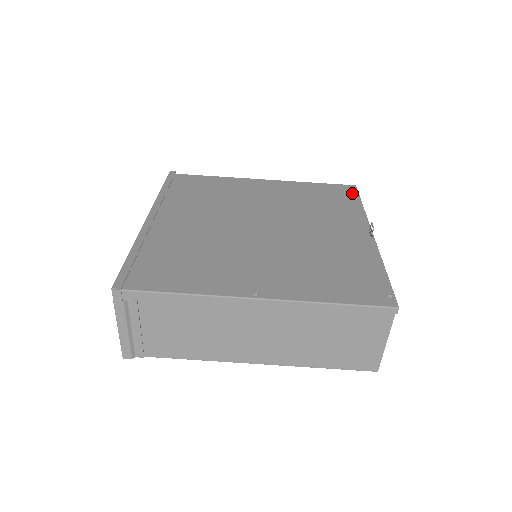
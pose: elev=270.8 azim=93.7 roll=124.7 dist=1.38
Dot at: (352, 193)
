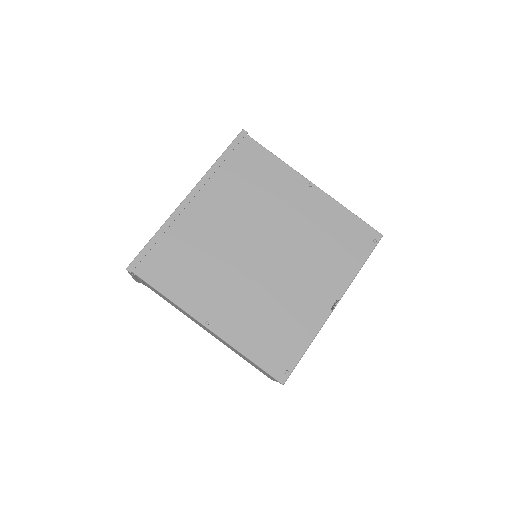
Dot at: (369, 246)
